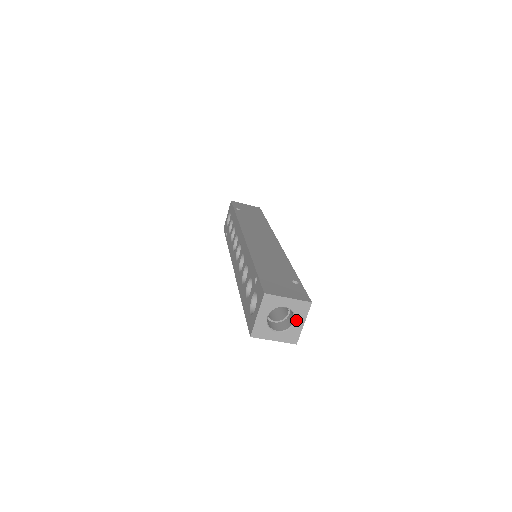
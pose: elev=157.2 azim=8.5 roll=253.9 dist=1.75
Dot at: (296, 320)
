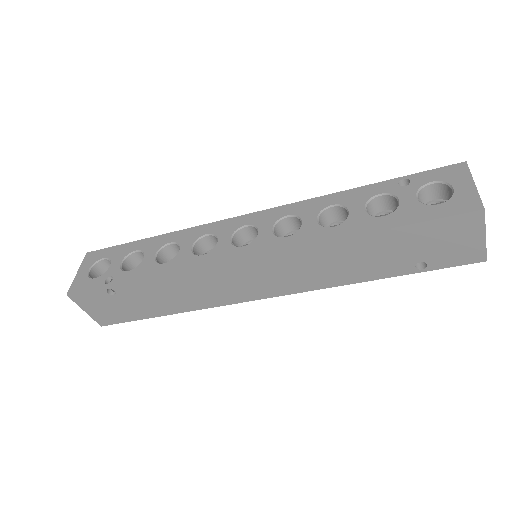
Dot at: occluded
